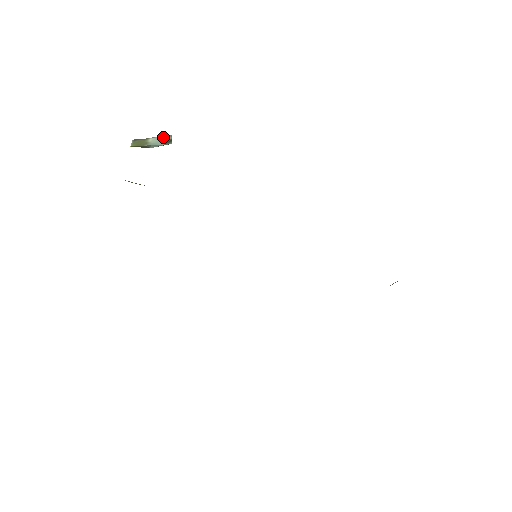
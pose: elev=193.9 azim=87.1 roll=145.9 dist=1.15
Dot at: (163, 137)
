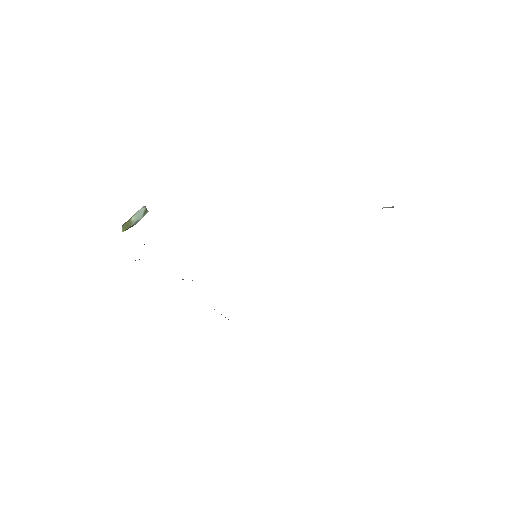
Dot at: (140, 211)
